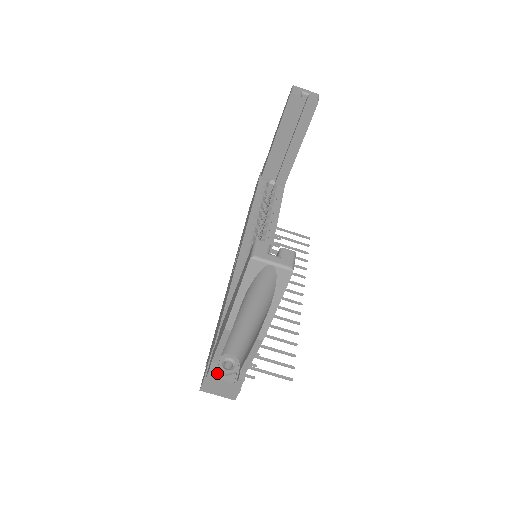
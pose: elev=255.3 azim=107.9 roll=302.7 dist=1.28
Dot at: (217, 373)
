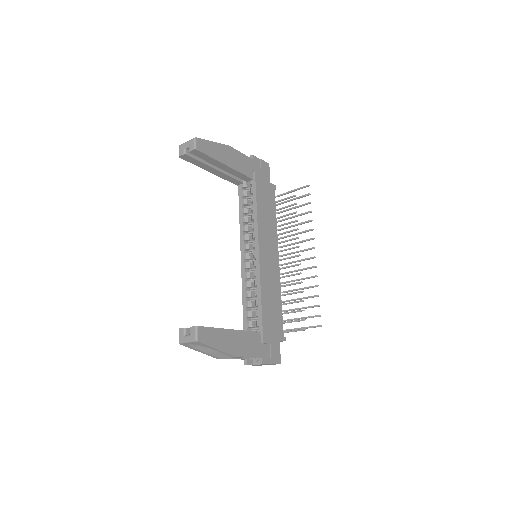
Dot at: (253, 362)
